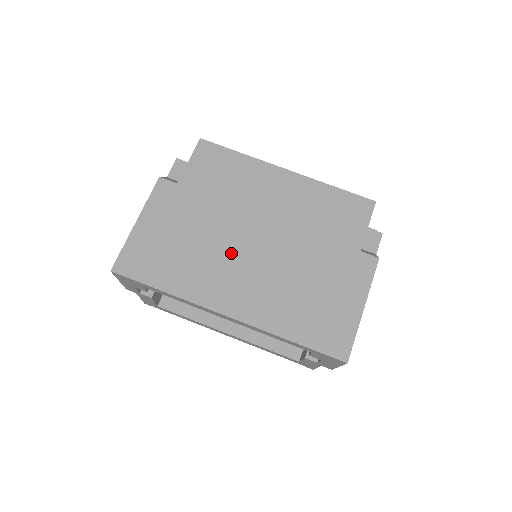
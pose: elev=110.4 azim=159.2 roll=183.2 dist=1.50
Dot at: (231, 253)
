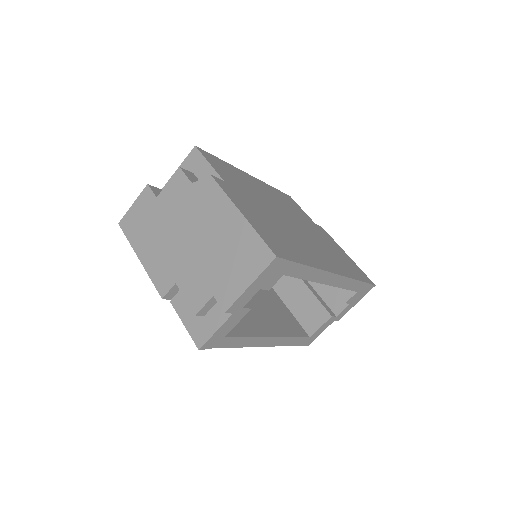
Dot at: (294, 232)
